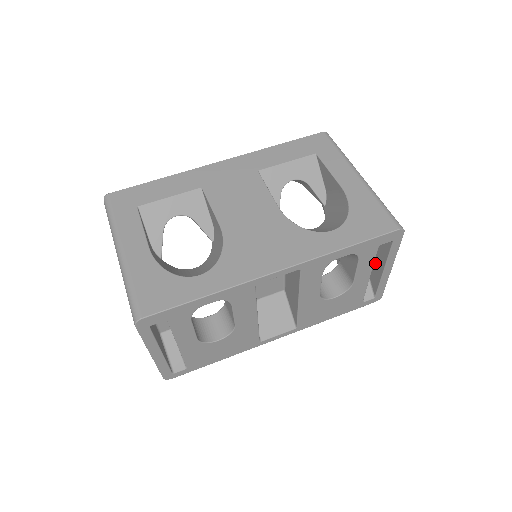
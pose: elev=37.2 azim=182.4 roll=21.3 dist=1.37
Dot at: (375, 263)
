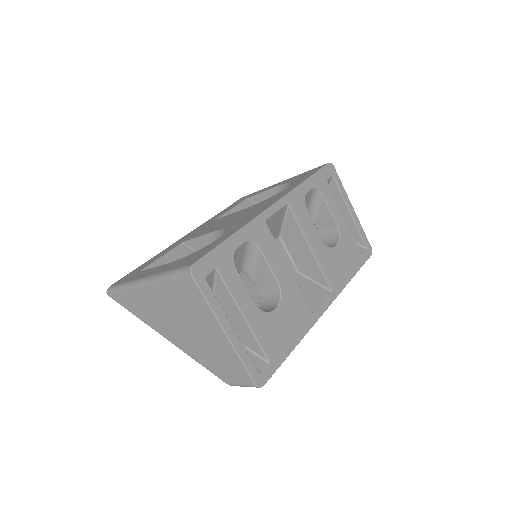
Dot at: occluded
